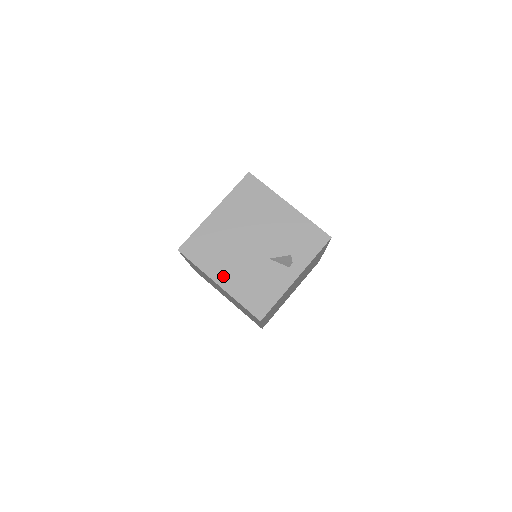
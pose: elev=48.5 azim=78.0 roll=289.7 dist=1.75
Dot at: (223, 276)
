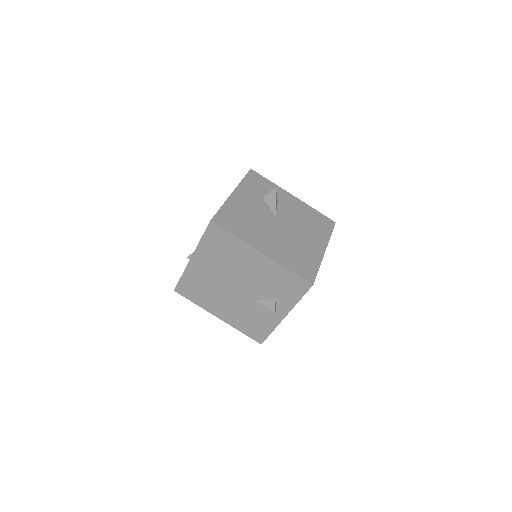
Dot at: (219, 312)
